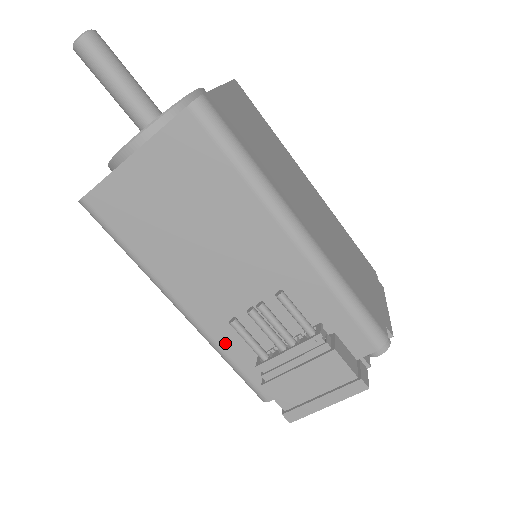
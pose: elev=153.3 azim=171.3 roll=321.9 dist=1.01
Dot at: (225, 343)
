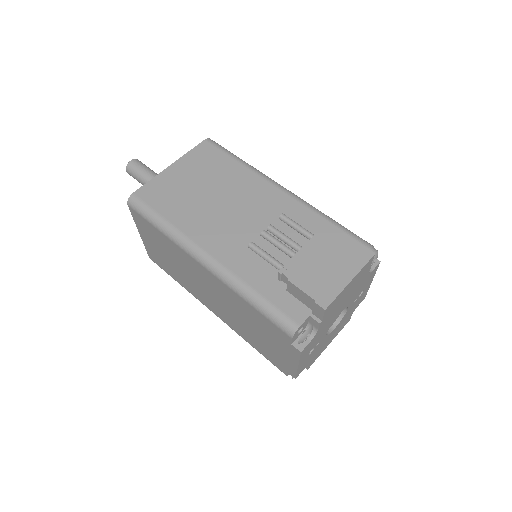
Dot at: (247, 275)
